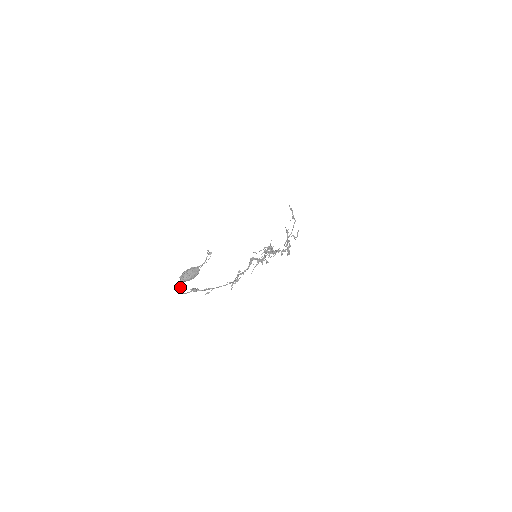
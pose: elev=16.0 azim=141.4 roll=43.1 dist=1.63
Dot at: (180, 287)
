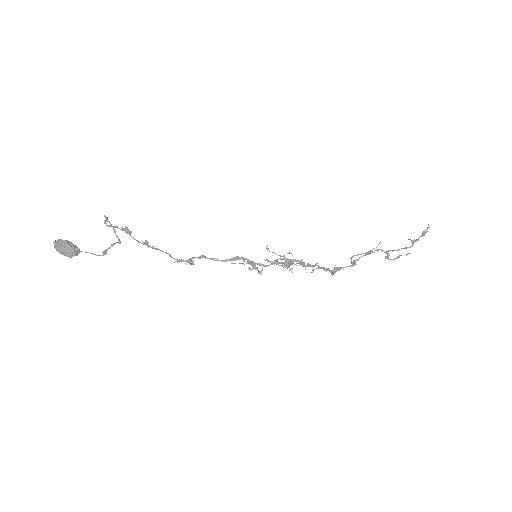
Dot at: (105, 220)
